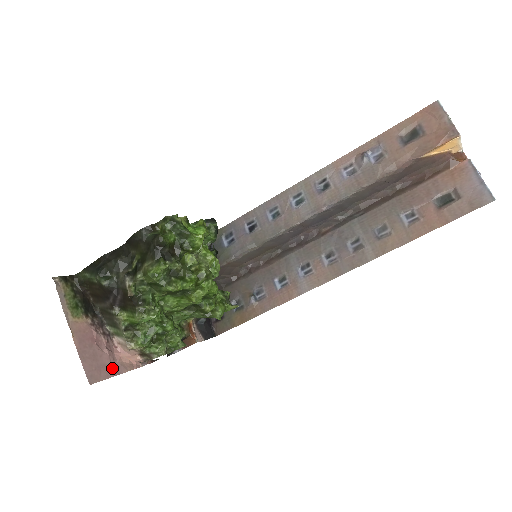
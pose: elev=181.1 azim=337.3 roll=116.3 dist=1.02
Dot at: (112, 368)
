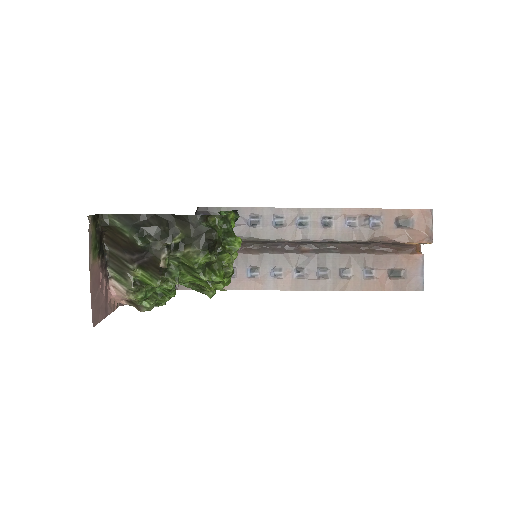
Dot at: (105, 310)
